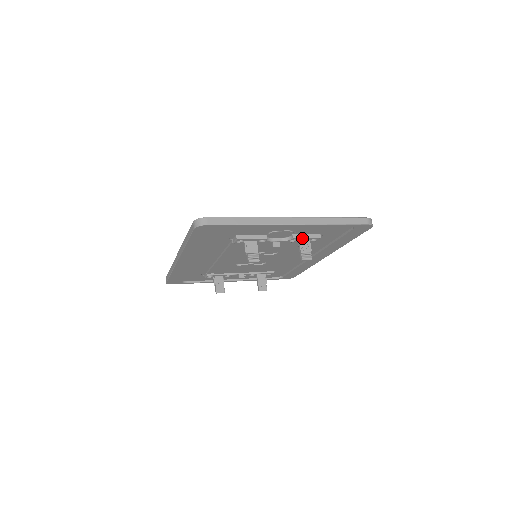
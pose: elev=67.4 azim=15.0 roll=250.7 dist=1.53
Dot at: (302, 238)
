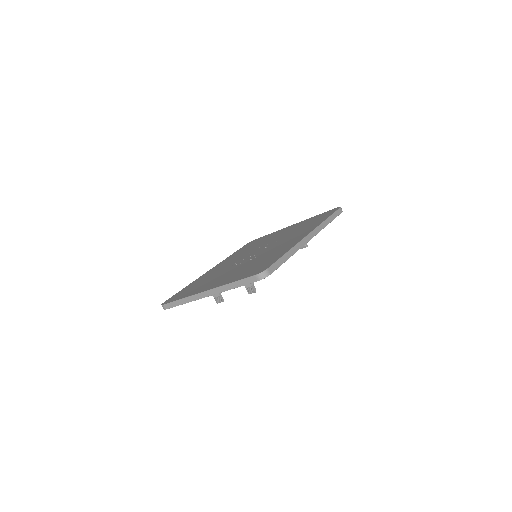
Dot at: occluded
